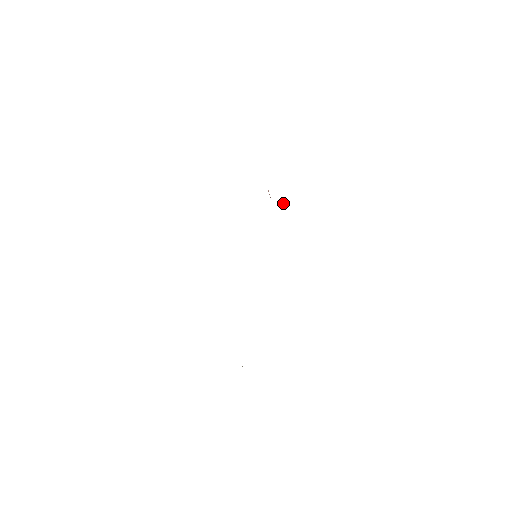
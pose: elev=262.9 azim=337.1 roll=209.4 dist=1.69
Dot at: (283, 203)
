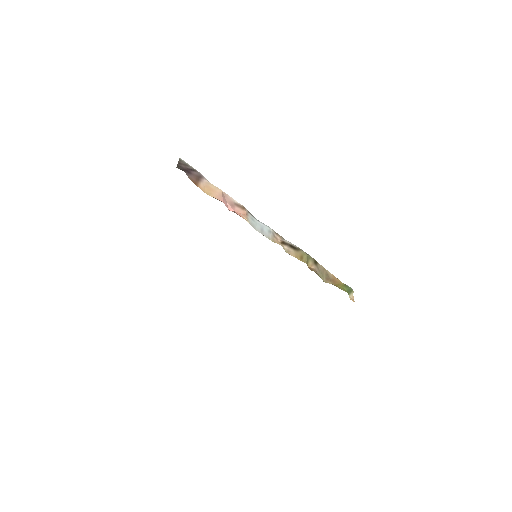
Dot at: occluded
